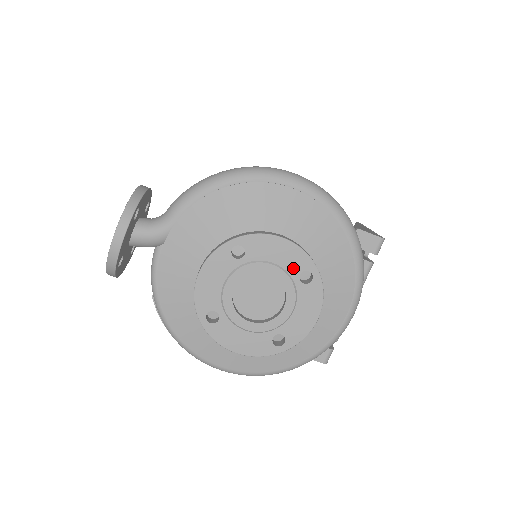
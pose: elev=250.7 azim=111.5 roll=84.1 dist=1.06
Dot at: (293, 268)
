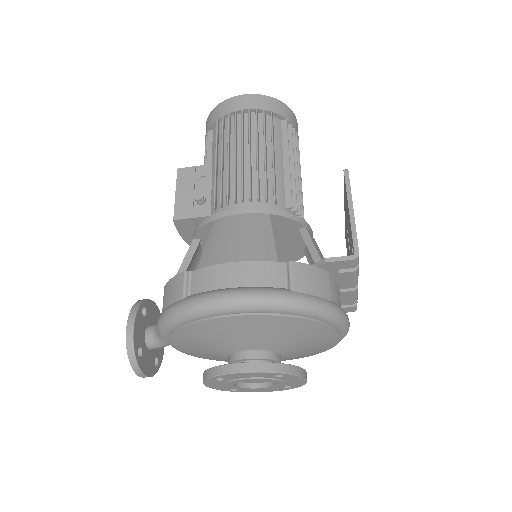
Dot at: (265, 376)
